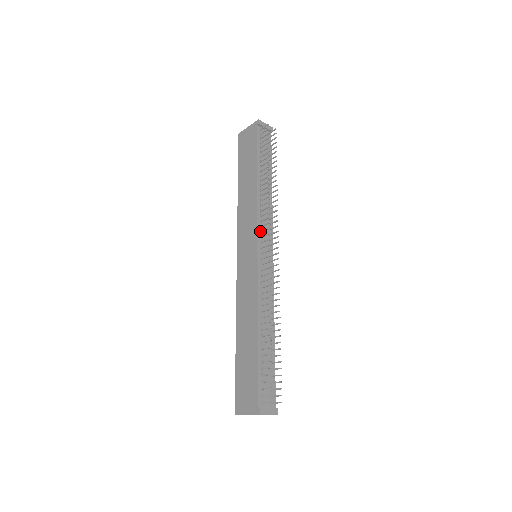
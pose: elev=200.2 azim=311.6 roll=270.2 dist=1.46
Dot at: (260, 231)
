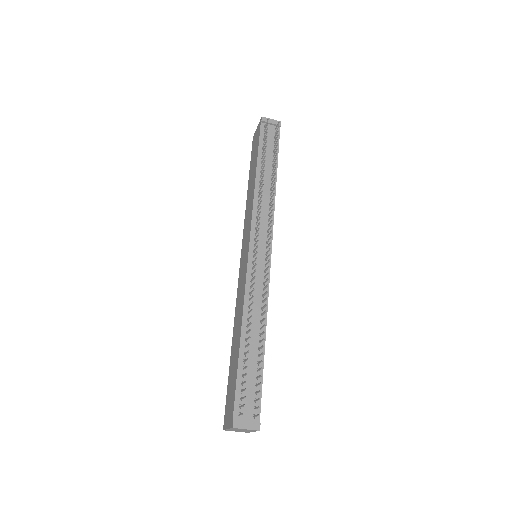
Dot at: (255, 228)
